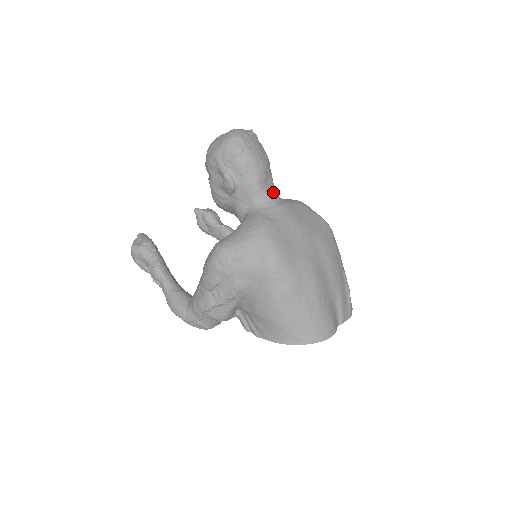
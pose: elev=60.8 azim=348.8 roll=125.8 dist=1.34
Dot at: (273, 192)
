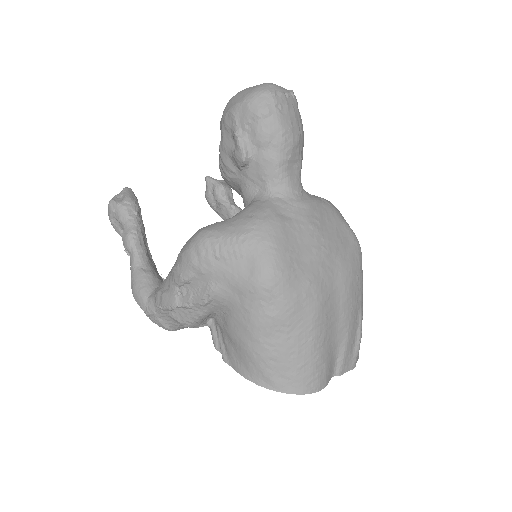
Dot at: (297, 181)
